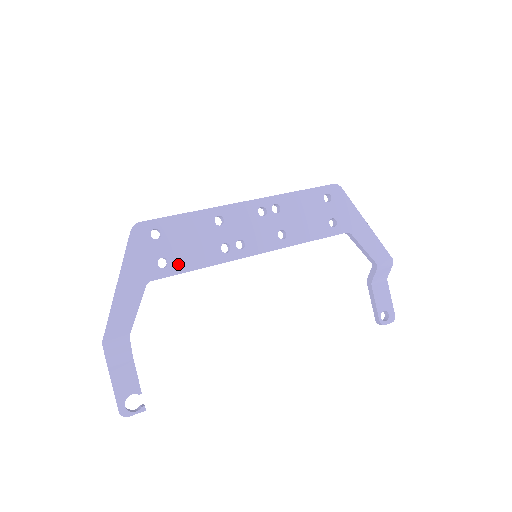
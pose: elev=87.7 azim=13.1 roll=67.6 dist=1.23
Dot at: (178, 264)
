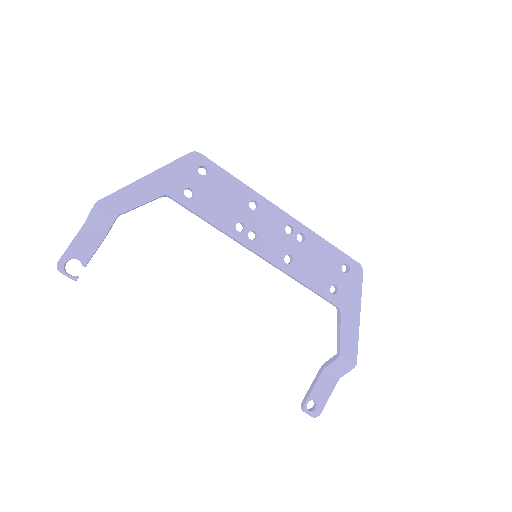
Dot at: (198, 204)
